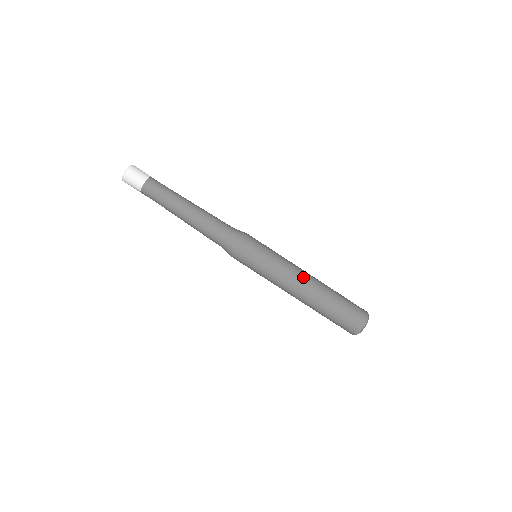
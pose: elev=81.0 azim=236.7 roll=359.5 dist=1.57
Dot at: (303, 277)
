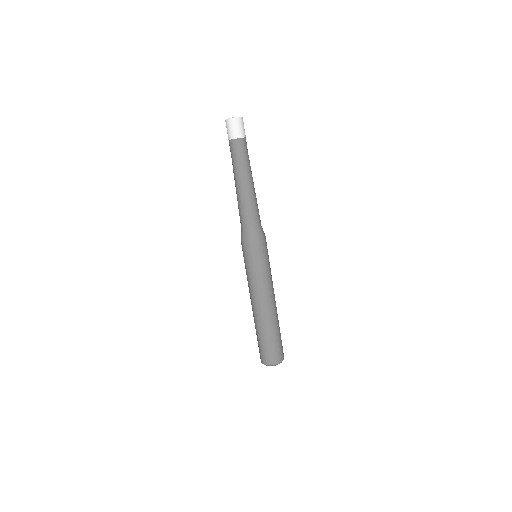
Dot at: (261, 302)
